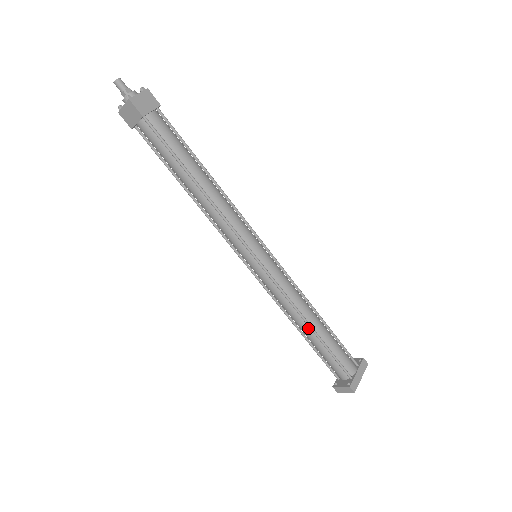
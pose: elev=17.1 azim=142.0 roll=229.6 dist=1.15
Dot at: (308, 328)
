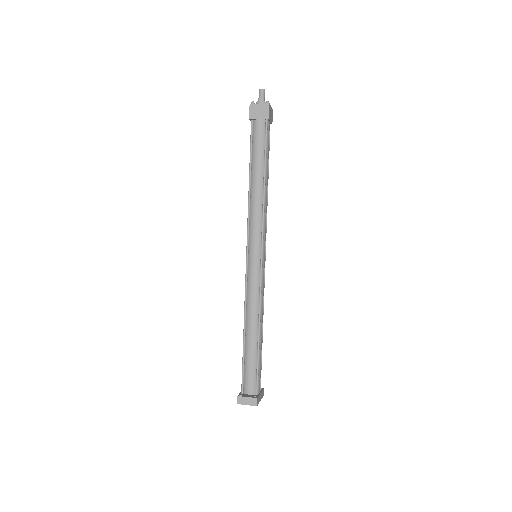
Dot at: (256, 332)
